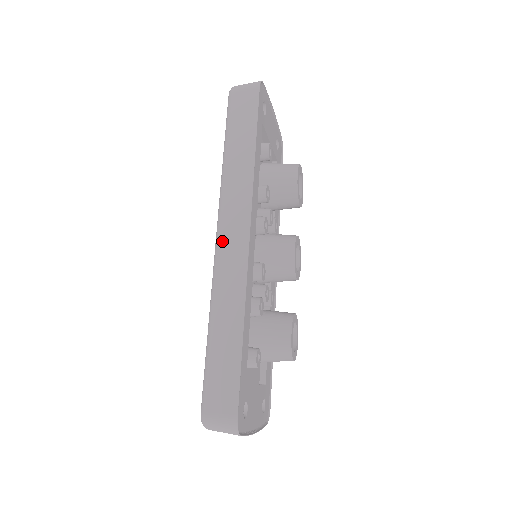
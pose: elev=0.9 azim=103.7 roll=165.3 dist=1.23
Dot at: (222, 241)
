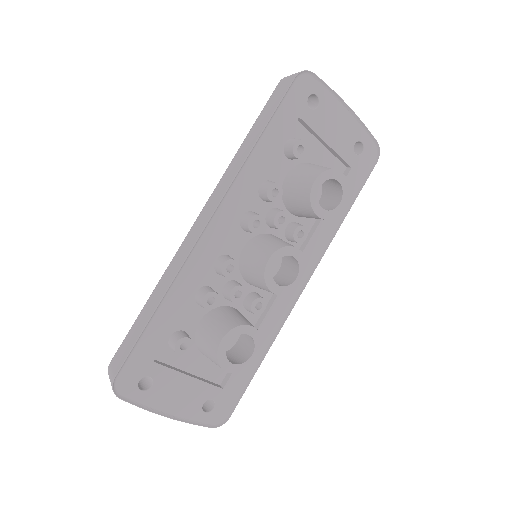
Dot at: (195, 223)
